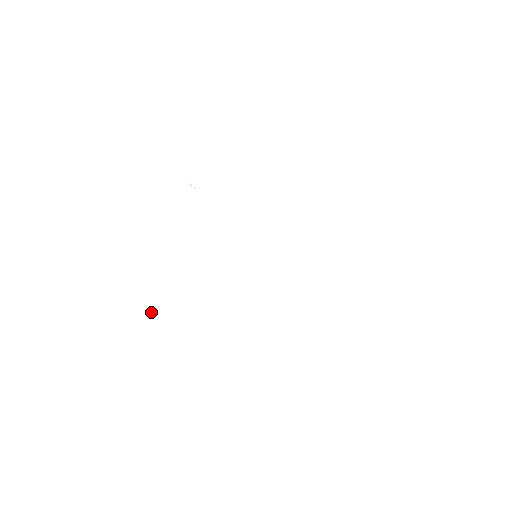
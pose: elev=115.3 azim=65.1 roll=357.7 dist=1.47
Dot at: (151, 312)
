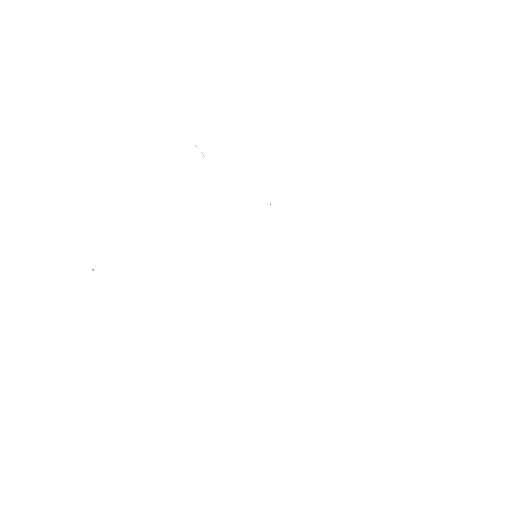
Dot at: occluded
